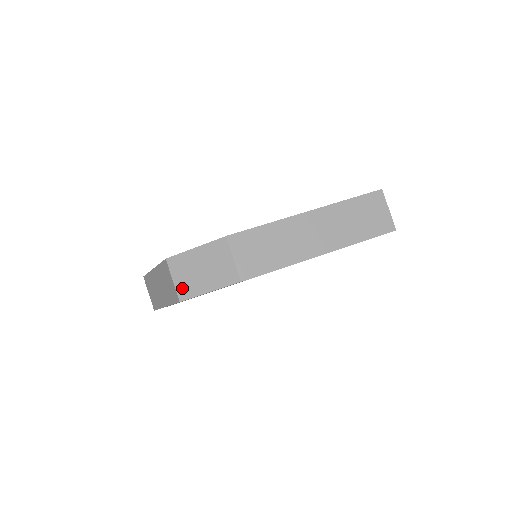
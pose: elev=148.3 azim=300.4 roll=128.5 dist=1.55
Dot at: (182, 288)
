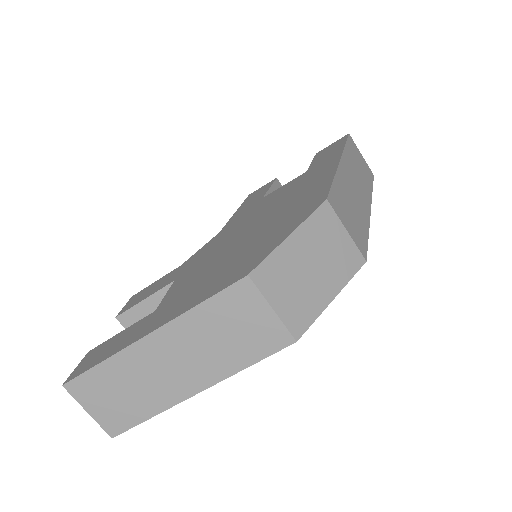
Dot at: (293, 314)
